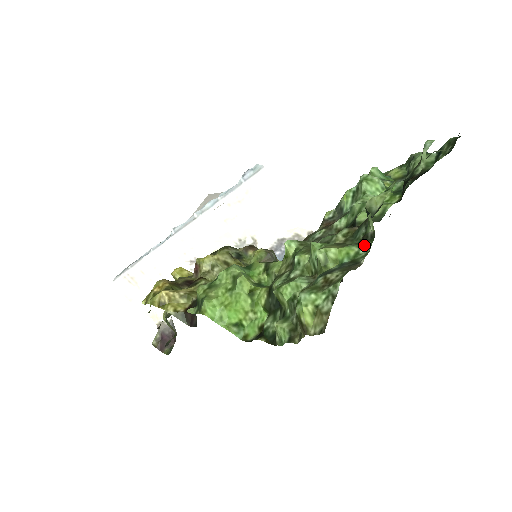
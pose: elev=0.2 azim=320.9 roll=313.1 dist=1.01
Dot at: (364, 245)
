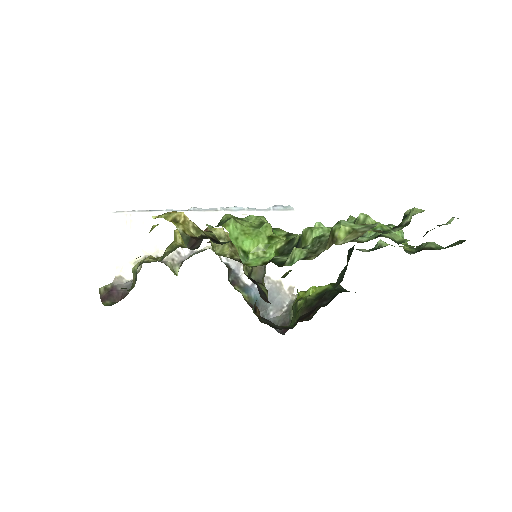
Dot at: occluded
